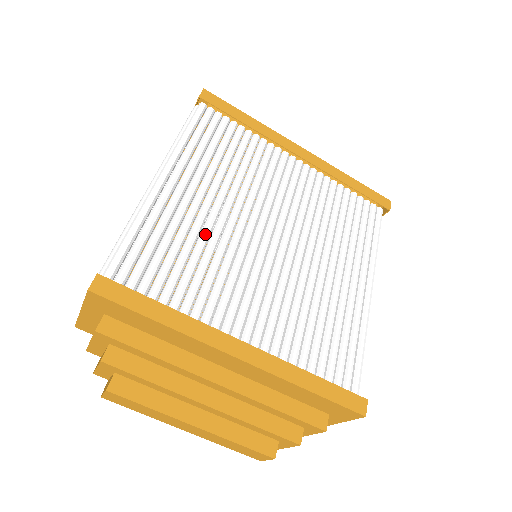
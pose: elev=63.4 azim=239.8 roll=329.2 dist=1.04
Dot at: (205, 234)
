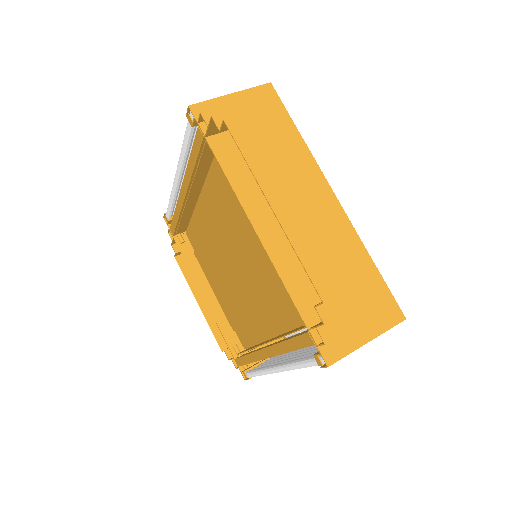
Dot at: occluded
